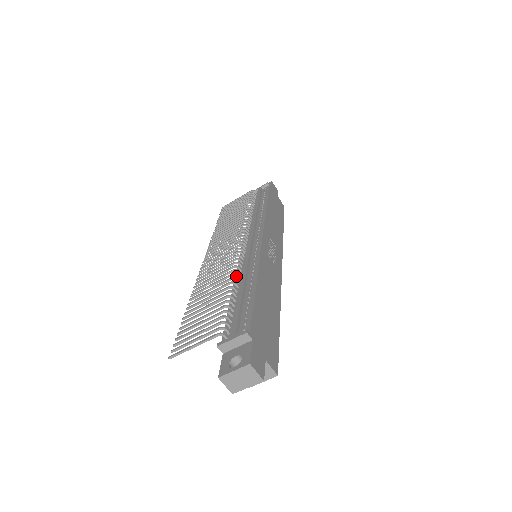
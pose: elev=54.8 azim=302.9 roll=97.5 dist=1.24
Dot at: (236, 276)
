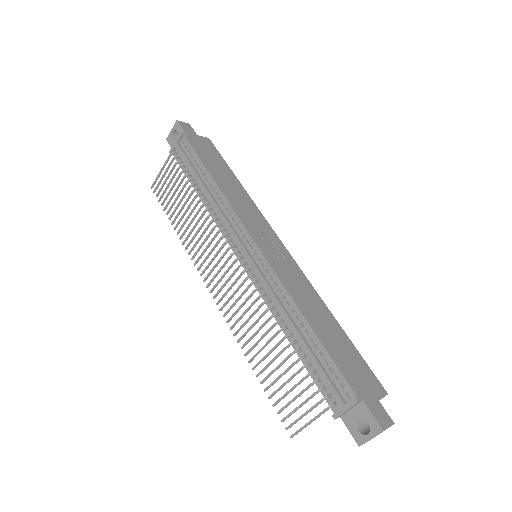
Dot at: (275, 316)
